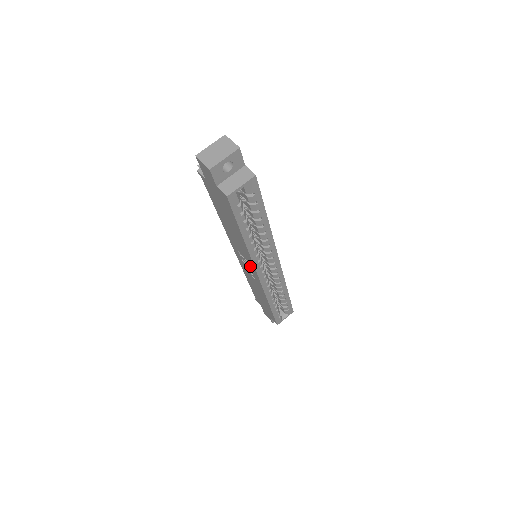
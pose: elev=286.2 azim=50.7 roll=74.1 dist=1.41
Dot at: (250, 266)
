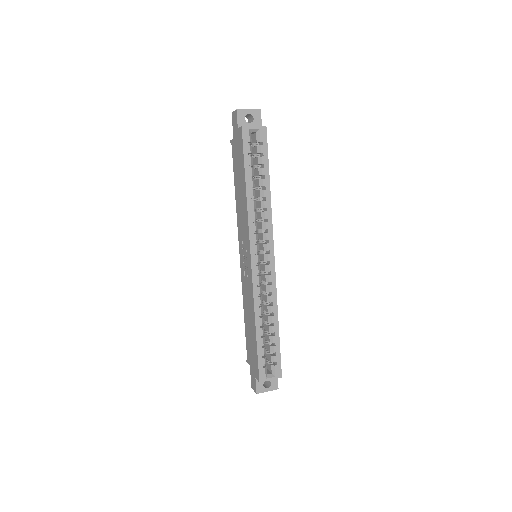
Dot at: (247, 248)
